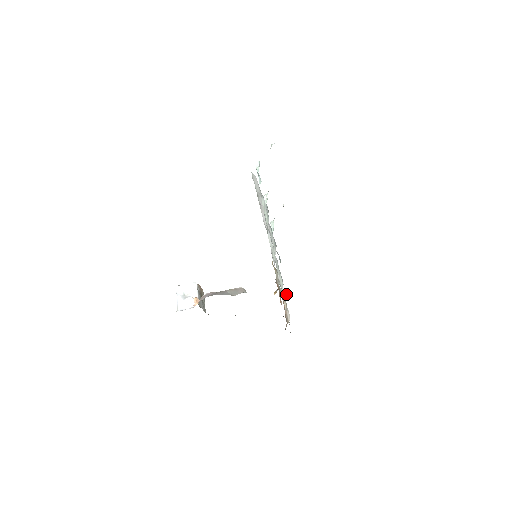
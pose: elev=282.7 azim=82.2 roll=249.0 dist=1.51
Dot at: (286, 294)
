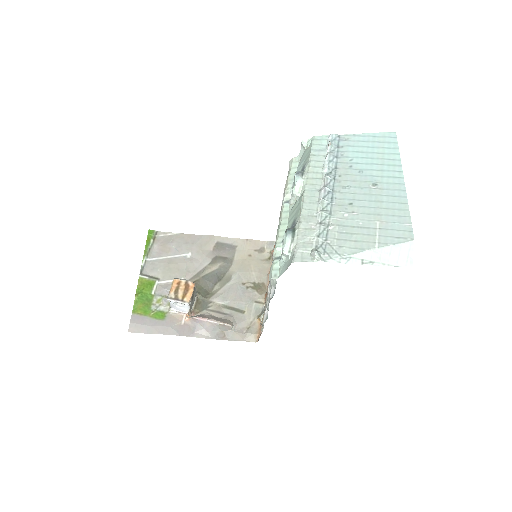
Dot at: occluded
